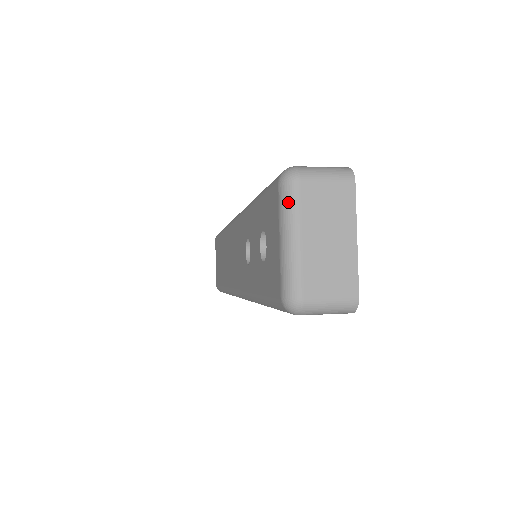
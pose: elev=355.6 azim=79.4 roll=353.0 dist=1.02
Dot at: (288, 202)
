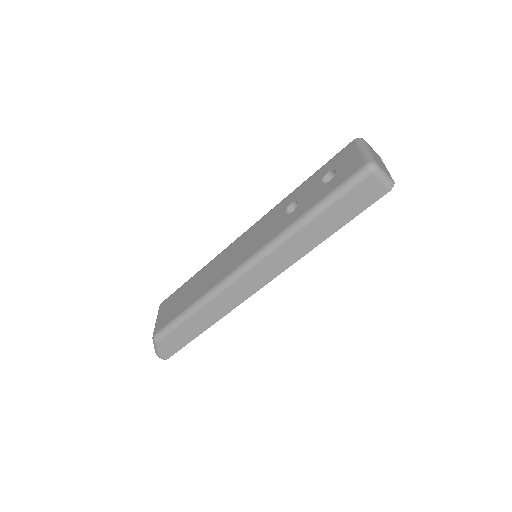
Dot at: (363, 142)
